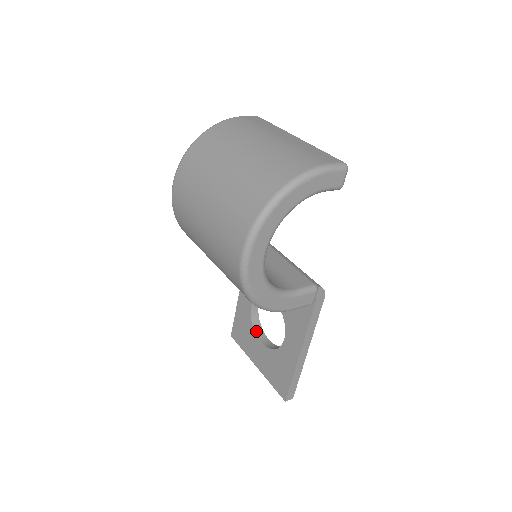
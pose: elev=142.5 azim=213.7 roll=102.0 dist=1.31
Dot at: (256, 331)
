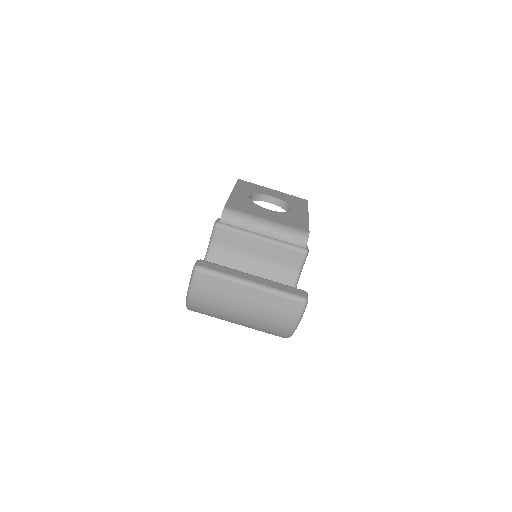
Dot at: (260, 200)
